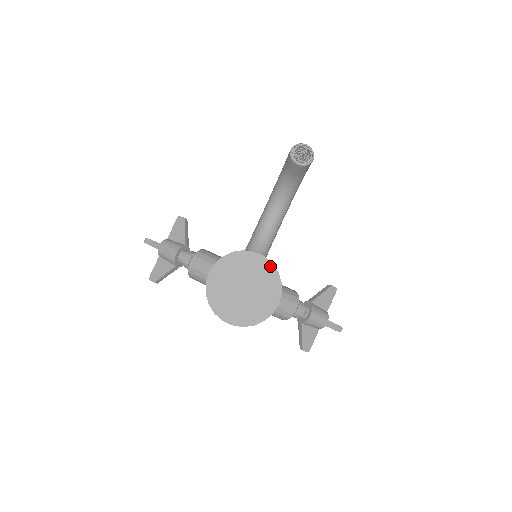
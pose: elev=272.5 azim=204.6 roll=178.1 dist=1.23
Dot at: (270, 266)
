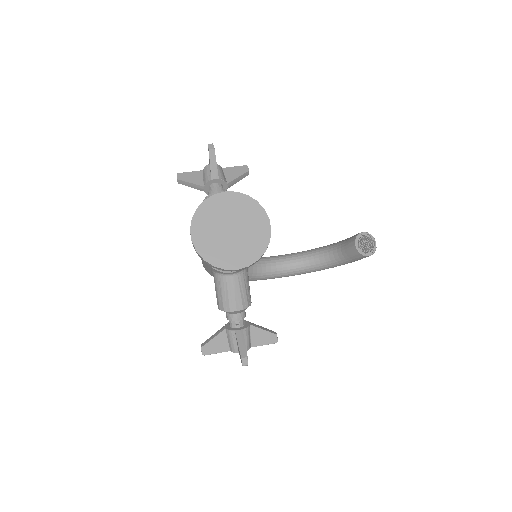
Dot at: (266, 240)
